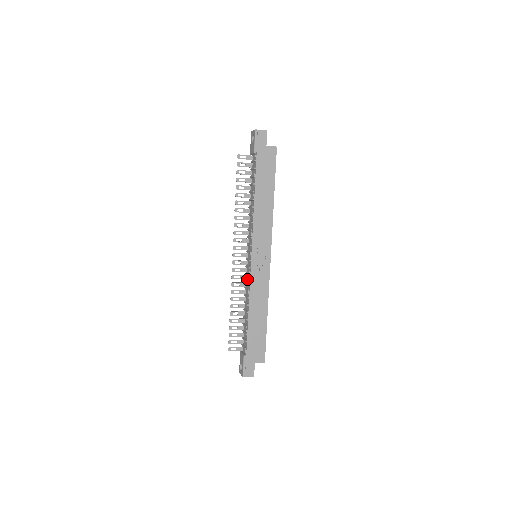
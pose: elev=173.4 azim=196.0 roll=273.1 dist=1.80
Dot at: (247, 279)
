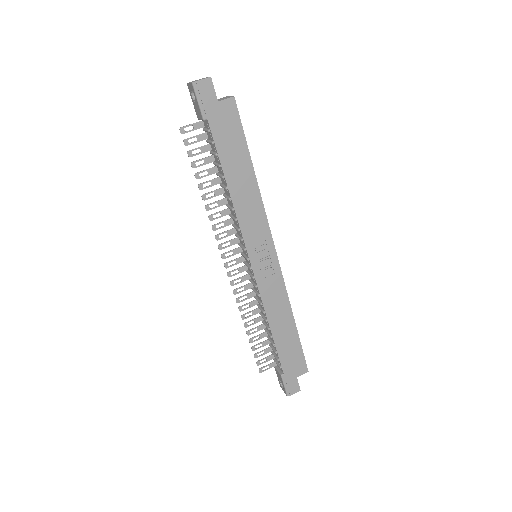
Dot at: (254, 288)
